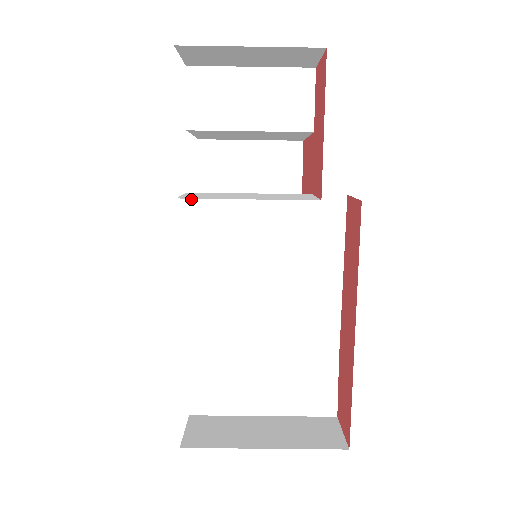
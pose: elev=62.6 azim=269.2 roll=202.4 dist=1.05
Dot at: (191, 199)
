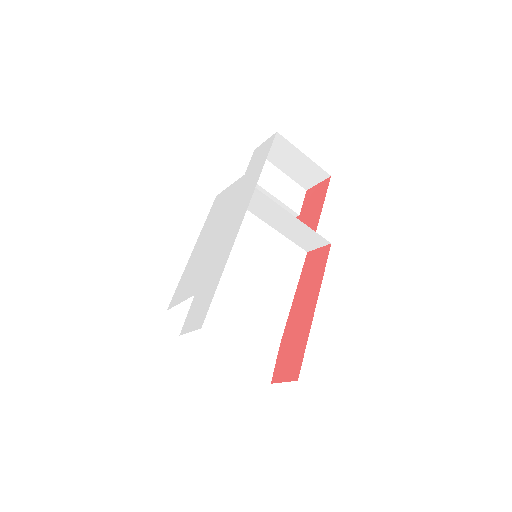
Dot at: occluded
